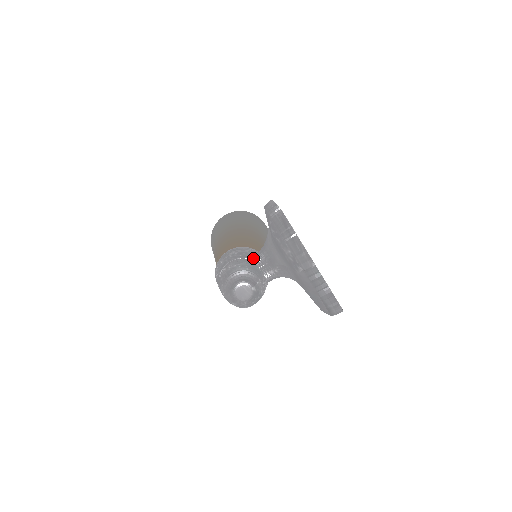
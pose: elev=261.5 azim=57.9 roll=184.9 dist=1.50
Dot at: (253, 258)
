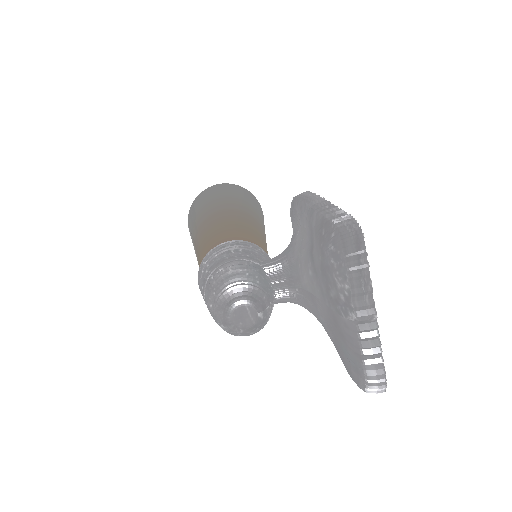
Dot at: (265, 265)
